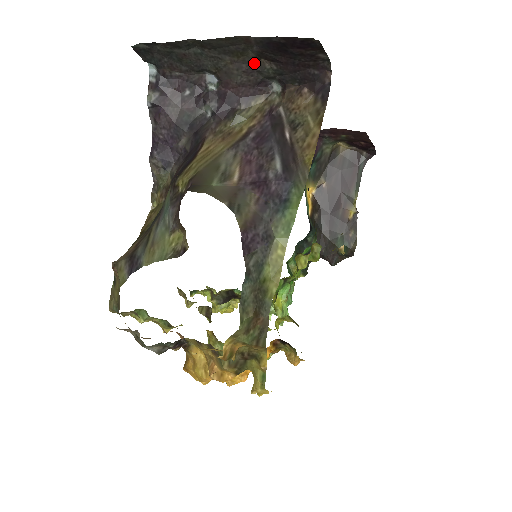
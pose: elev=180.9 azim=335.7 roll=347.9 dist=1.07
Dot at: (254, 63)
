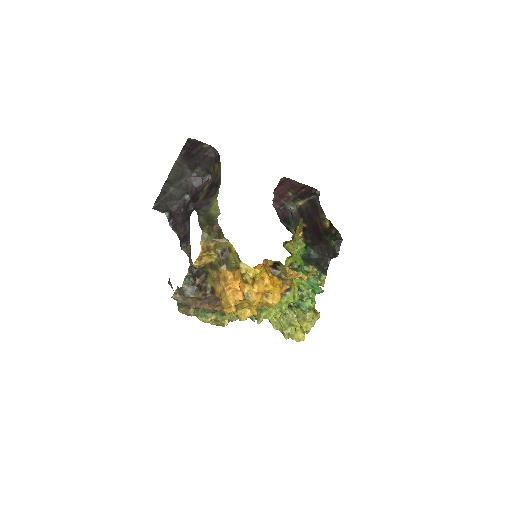
Dot at: (193, 174)
